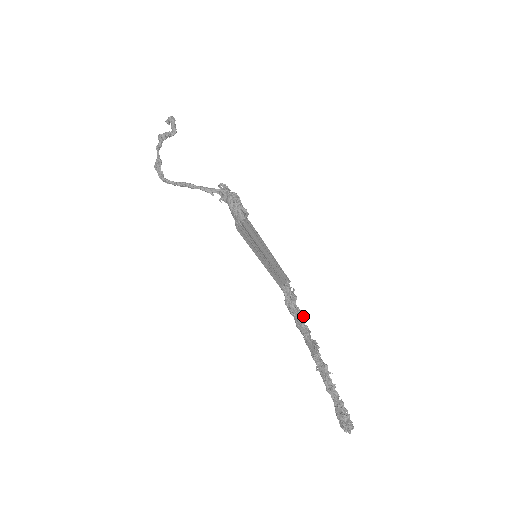
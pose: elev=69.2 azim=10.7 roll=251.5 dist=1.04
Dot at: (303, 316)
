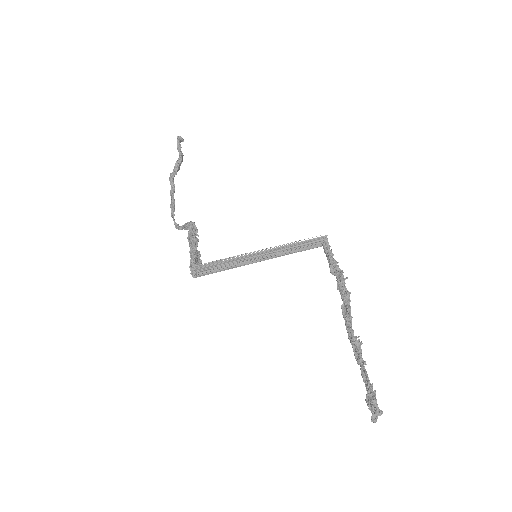
Dot at: (341, 276)
